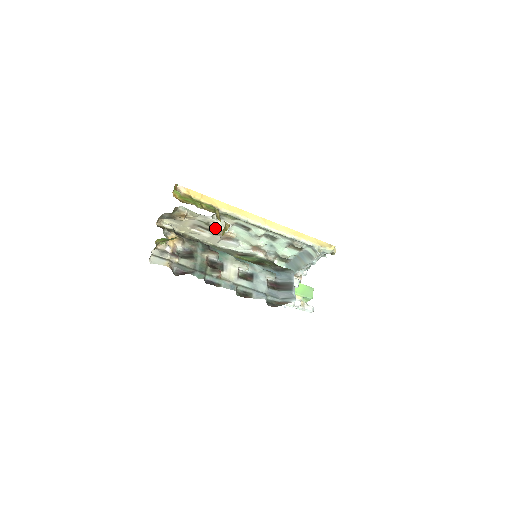
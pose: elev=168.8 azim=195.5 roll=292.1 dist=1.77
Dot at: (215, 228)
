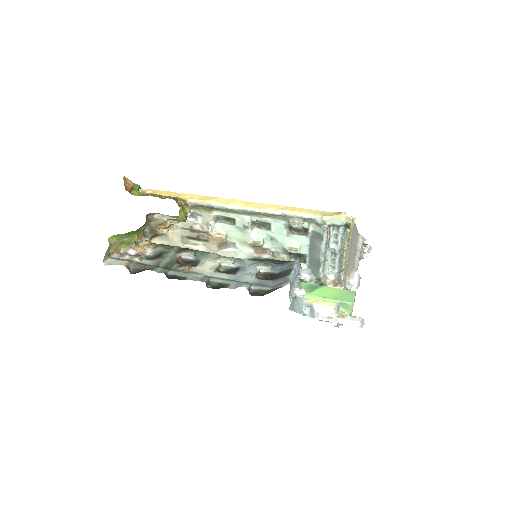
Dot at: (201, 233)
